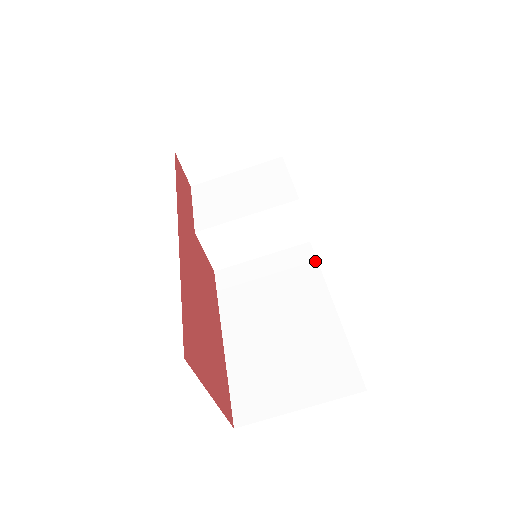
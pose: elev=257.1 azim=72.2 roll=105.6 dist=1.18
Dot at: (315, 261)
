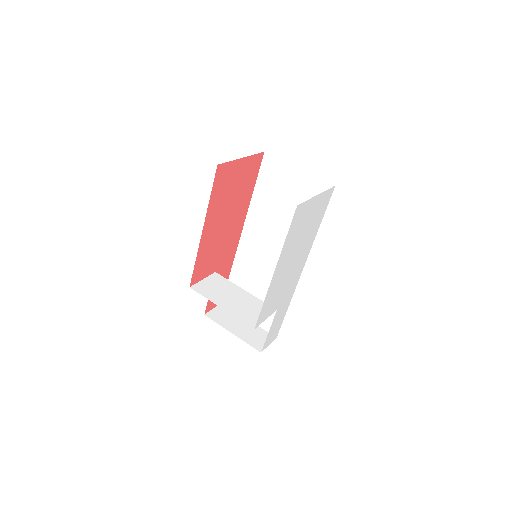
Dot at: occluded
